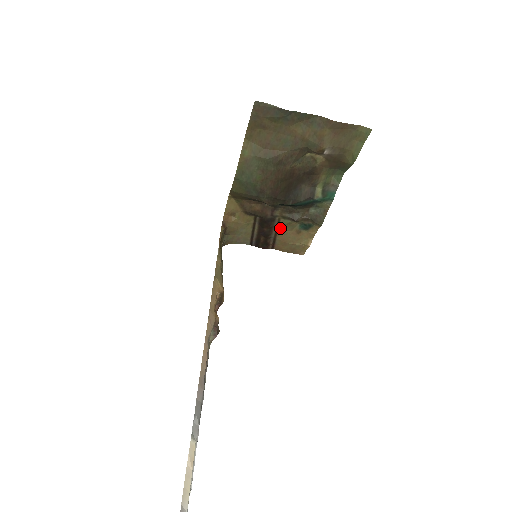
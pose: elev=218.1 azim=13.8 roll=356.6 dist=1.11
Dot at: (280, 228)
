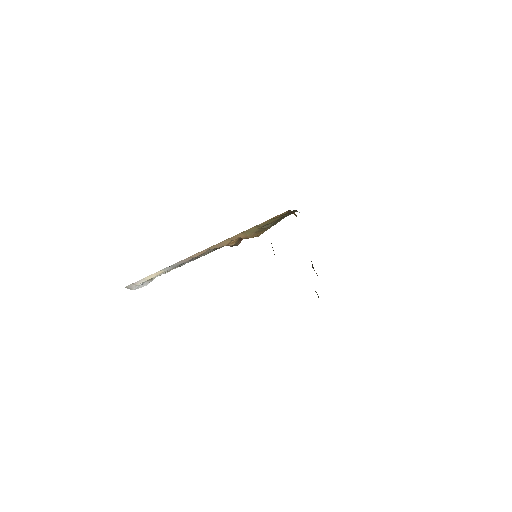
Dot at: occluded
